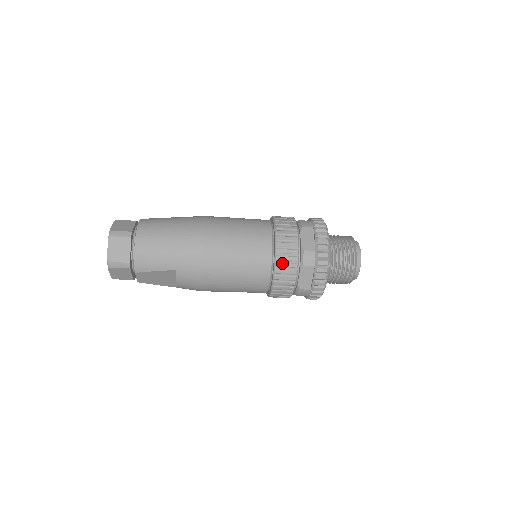
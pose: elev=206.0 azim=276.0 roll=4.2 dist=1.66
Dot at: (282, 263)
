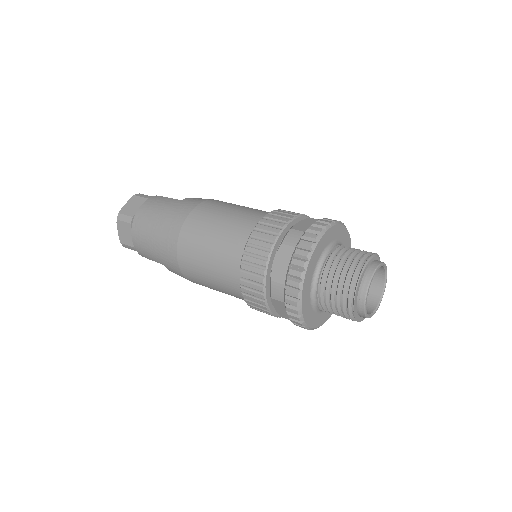
Dot at: (247, 289)
